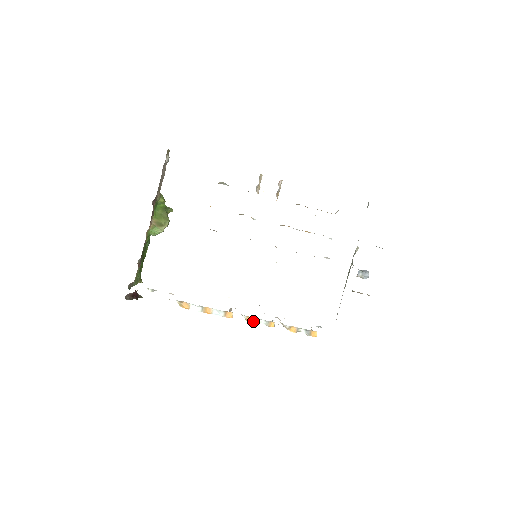
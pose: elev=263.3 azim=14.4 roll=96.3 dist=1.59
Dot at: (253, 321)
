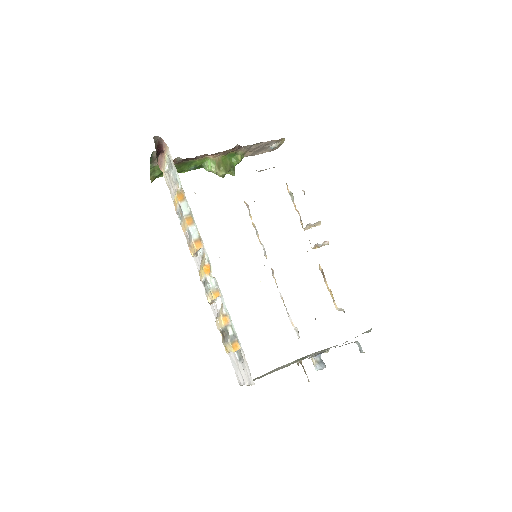
Dot at: (208, 271)
